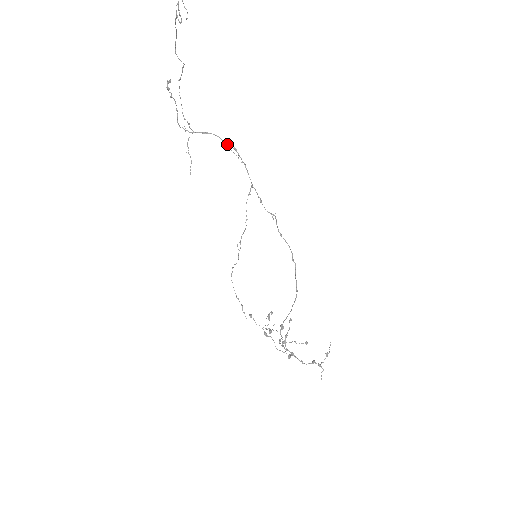
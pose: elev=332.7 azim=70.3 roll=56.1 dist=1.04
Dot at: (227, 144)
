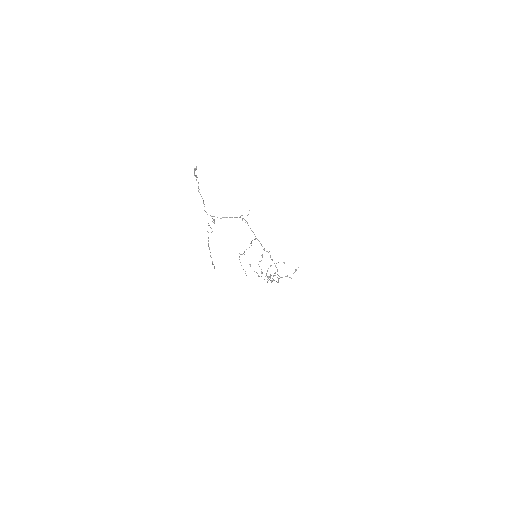
Dot at: occluded
